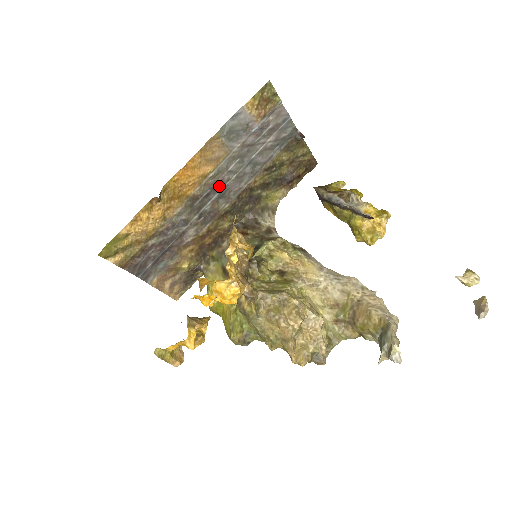
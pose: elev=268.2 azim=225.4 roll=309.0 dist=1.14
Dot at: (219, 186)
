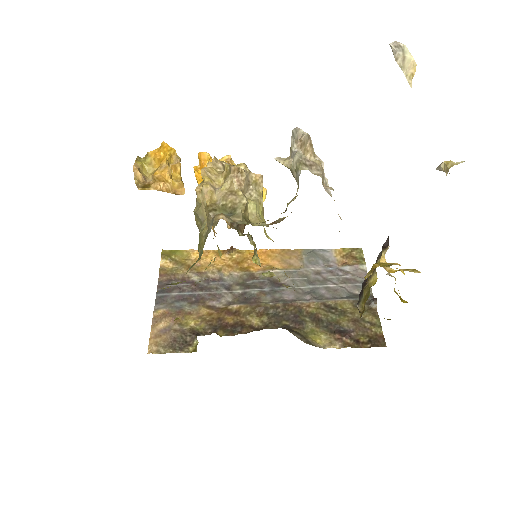
Dot at: (276, 285)
